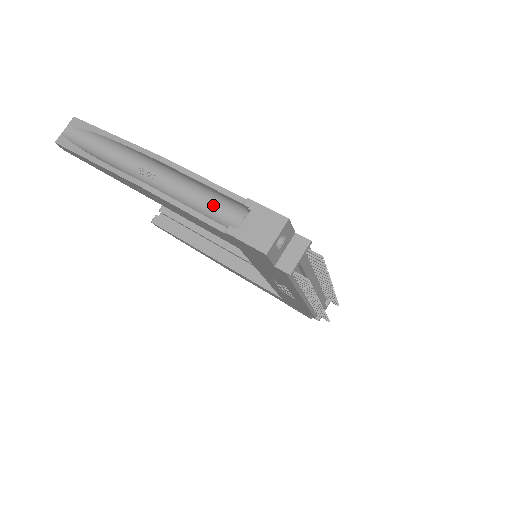
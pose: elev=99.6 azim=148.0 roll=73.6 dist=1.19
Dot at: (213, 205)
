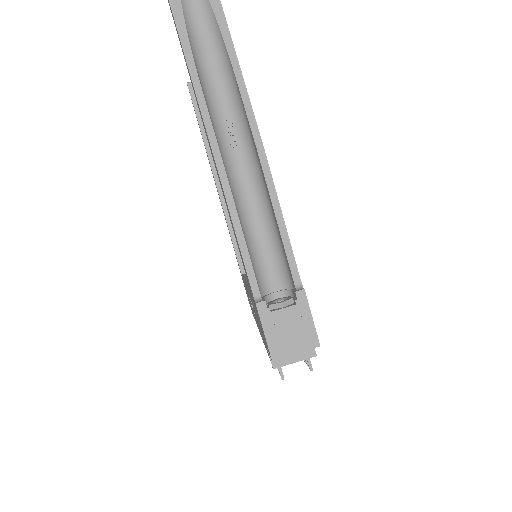
Dot at: (267, 242)
